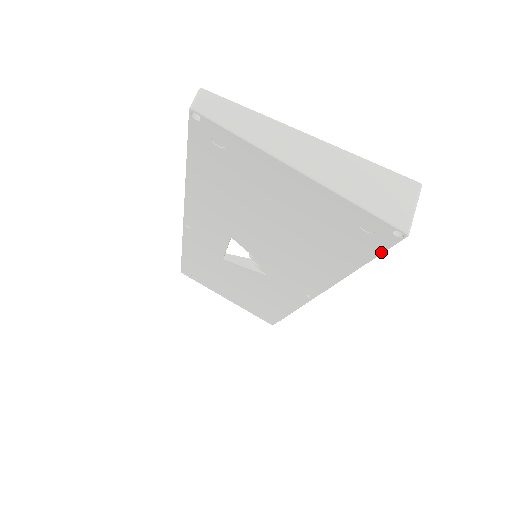
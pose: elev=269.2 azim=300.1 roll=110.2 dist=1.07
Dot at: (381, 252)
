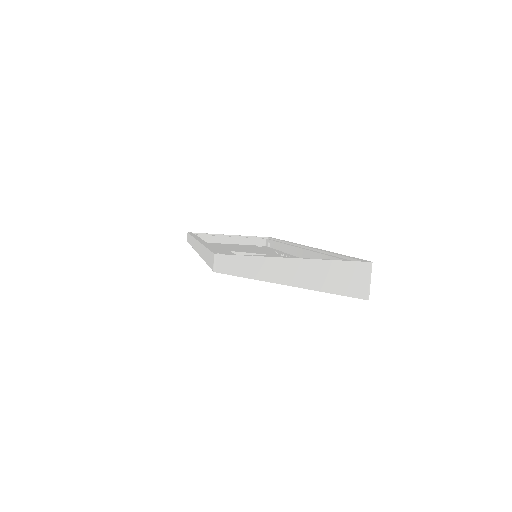
Dot at: occluded
